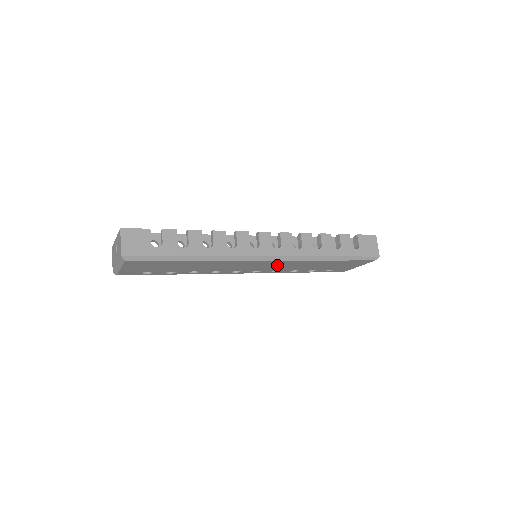
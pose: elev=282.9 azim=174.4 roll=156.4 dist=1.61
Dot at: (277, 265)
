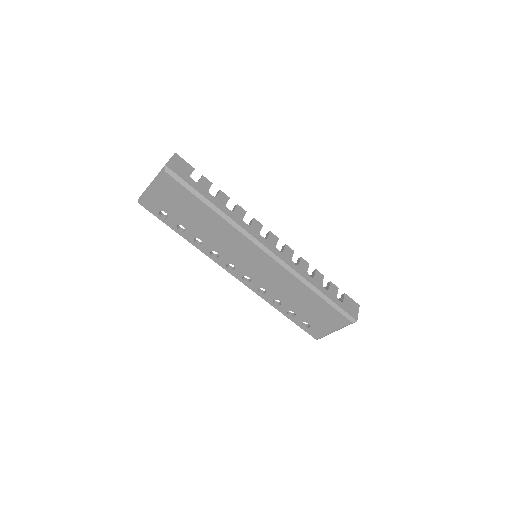
Dot at: (269, 274)
